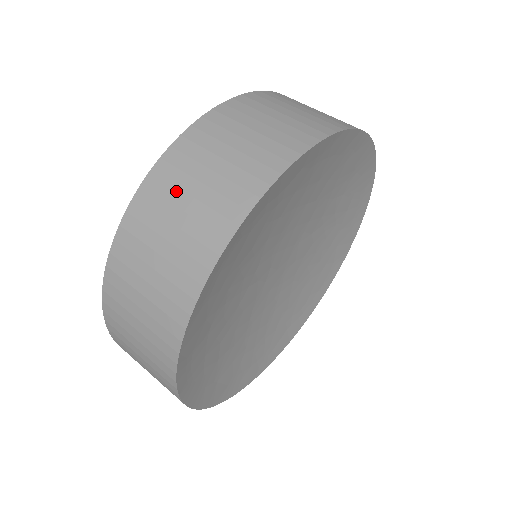
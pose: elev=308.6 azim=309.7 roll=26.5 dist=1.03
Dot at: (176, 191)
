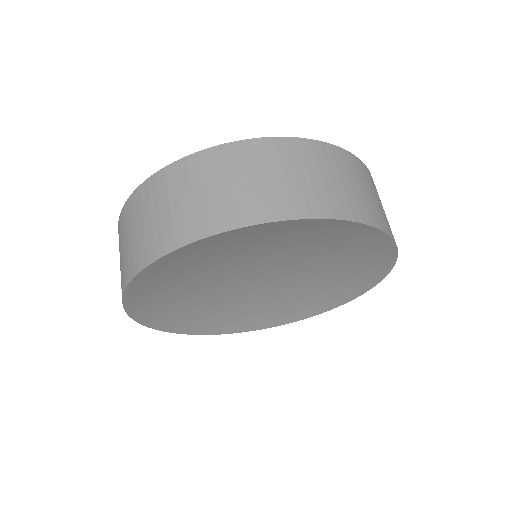
Dot at: occluded
